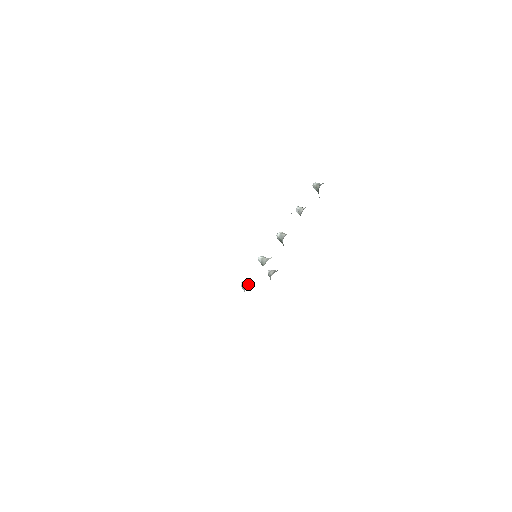
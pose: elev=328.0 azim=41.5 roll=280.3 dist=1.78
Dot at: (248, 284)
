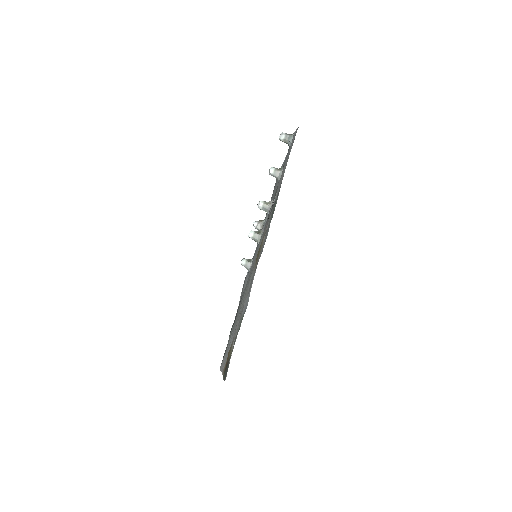
Dot at: (249, 264)
